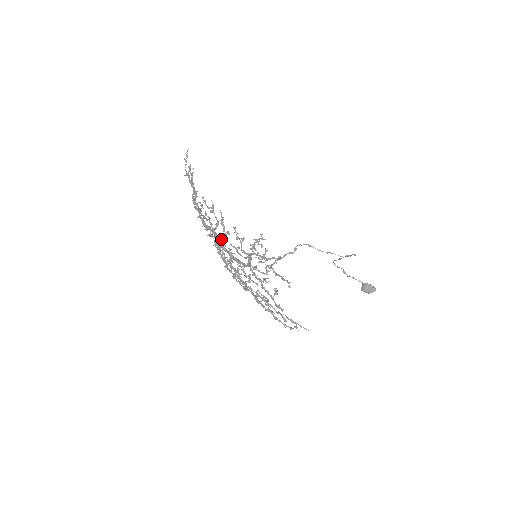
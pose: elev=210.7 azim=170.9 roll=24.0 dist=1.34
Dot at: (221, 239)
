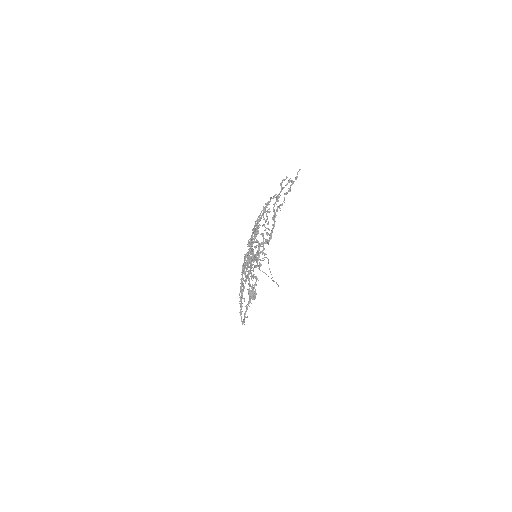
Dot at: occluded
